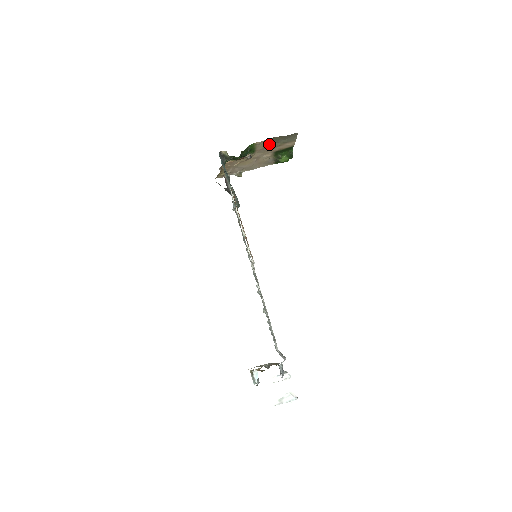
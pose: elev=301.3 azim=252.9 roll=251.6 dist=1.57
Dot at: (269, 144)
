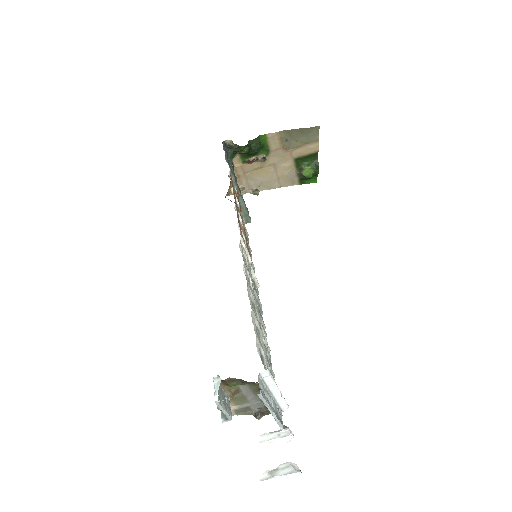
Dot at: (286, 142)
